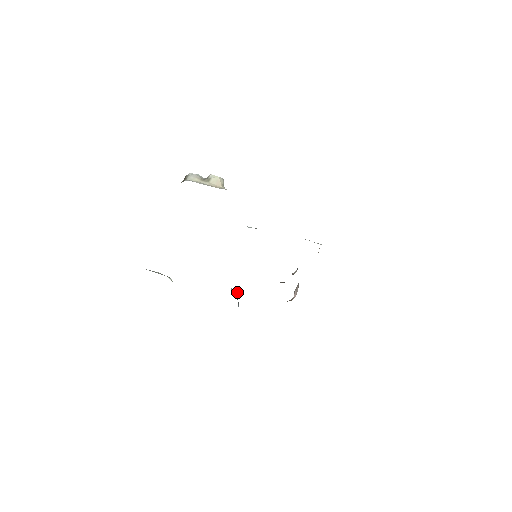
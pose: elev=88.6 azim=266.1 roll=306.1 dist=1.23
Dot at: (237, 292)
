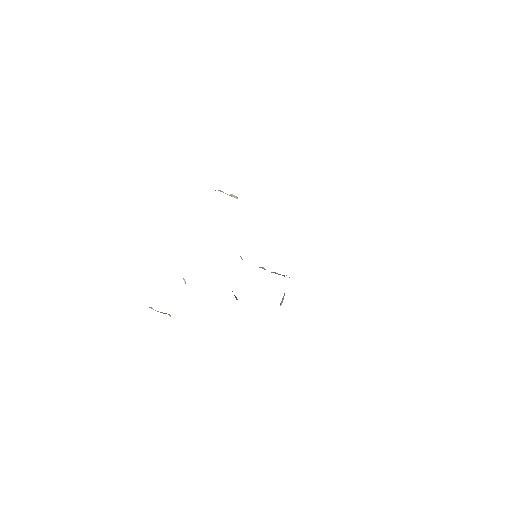
Dot at: (236, 297)
